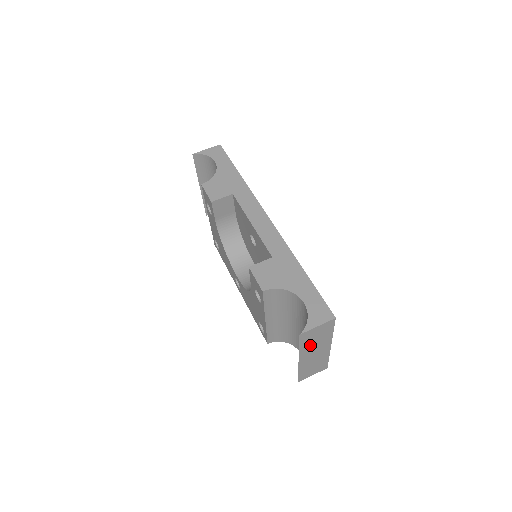
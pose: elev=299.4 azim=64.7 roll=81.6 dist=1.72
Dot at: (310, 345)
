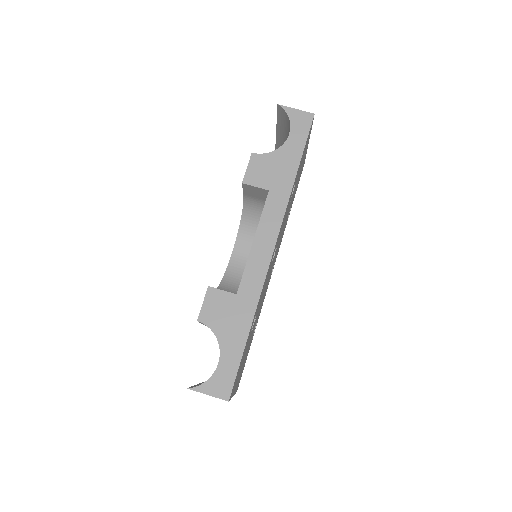
Dot at: occluded
